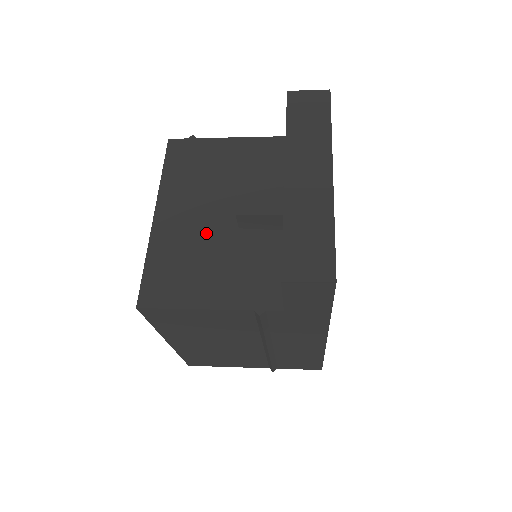
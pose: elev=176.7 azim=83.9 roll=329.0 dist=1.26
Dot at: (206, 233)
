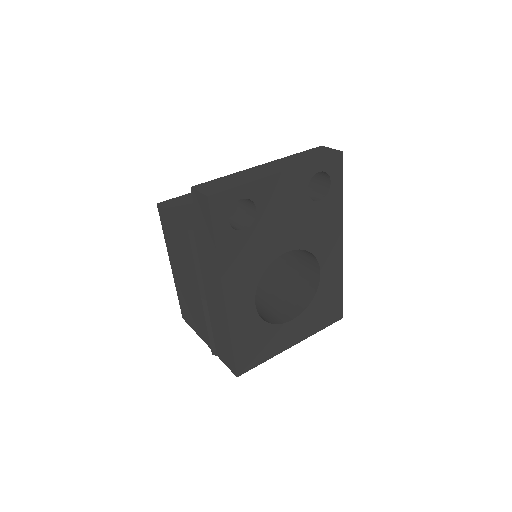
Dot at: occluded
